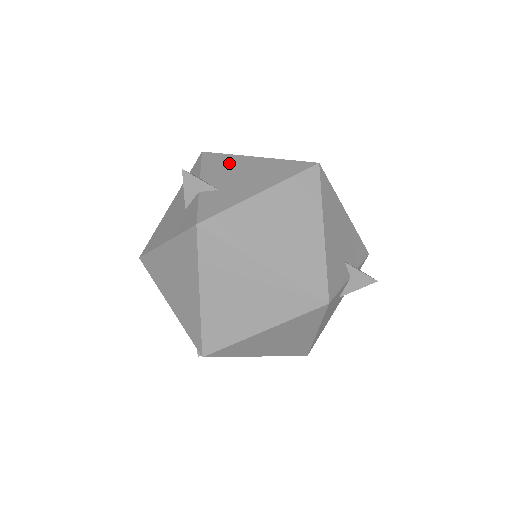
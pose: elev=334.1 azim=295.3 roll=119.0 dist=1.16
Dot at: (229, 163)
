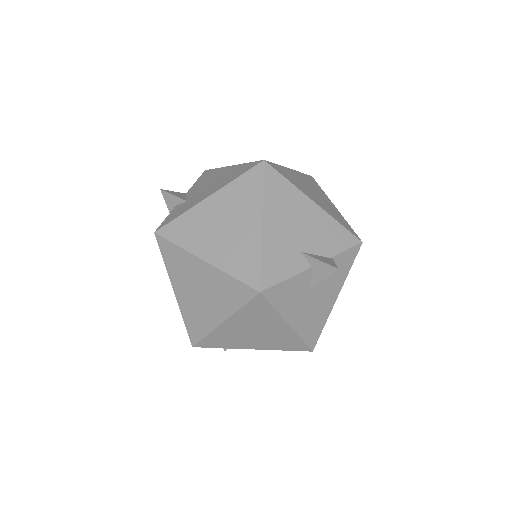
Dot at: (211, 176)
